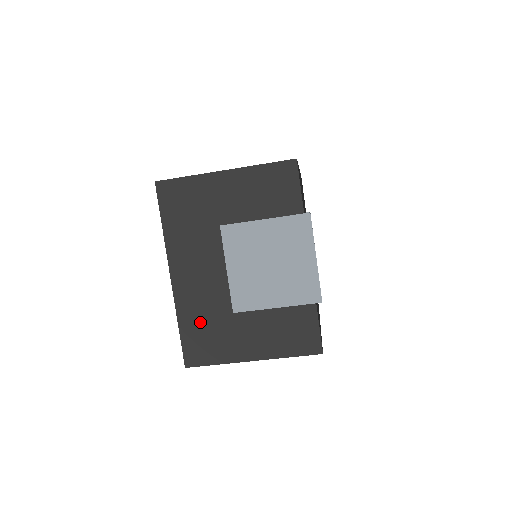
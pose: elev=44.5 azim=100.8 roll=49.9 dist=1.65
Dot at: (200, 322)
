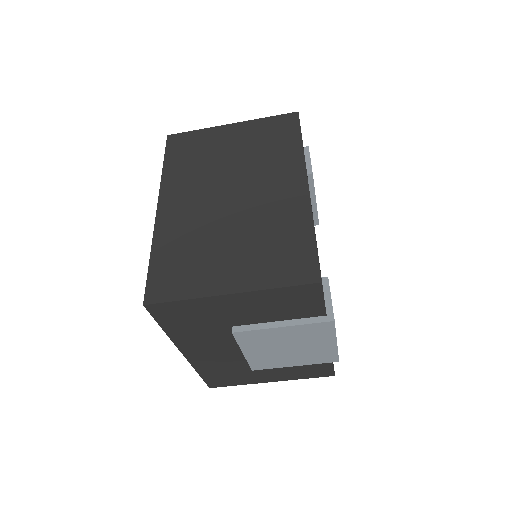
Dot at: (219, 371)
